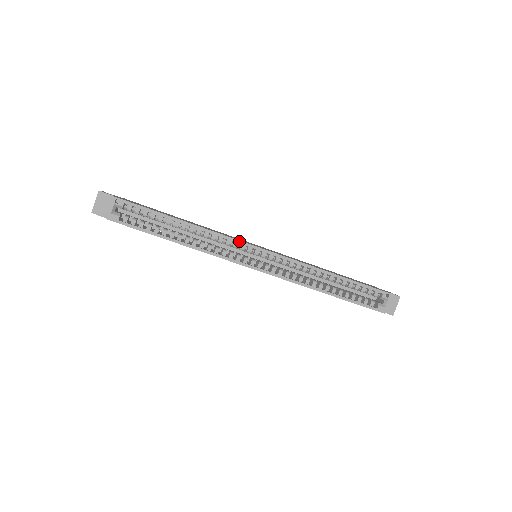
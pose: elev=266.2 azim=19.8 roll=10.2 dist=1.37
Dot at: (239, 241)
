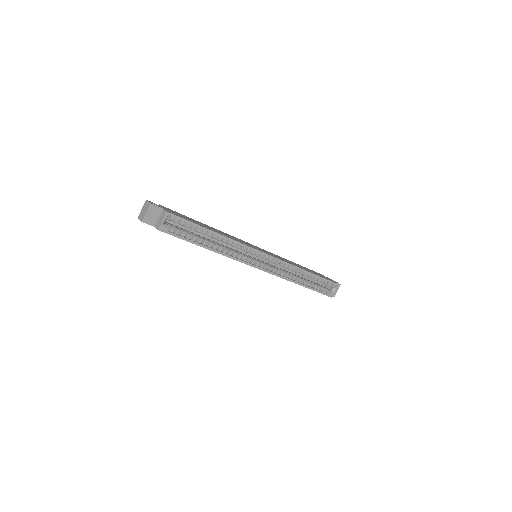
Dot at: (252, 248)
